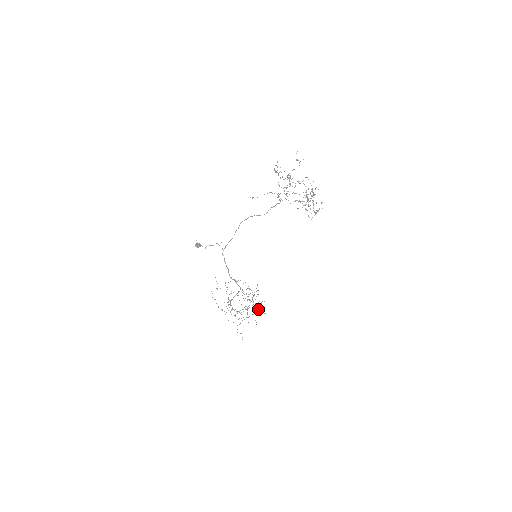
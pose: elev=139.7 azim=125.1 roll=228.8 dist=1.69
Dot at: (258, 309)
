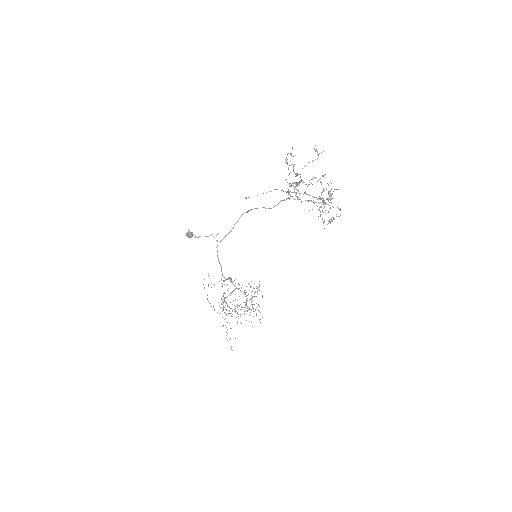
Dot at: occluded
